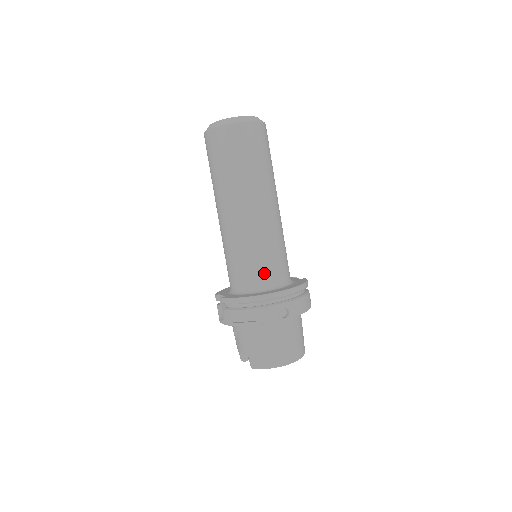
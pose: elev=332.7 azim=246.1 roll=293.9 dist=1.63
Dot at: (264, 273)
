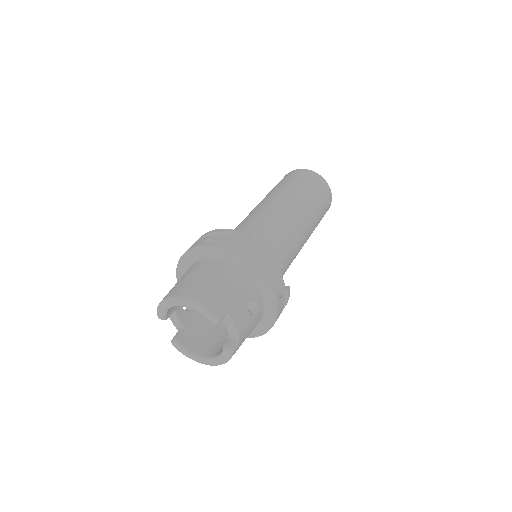
Dot at: occluded
